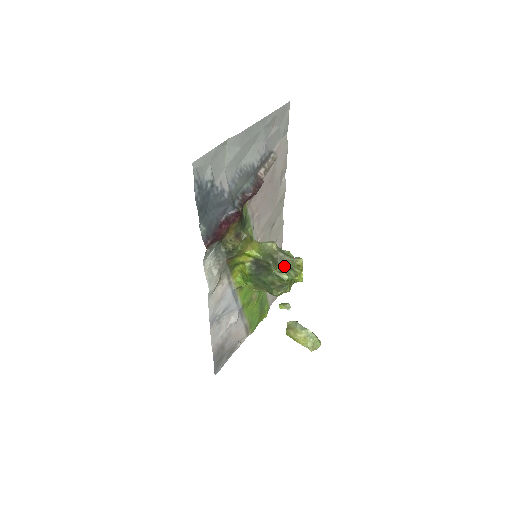
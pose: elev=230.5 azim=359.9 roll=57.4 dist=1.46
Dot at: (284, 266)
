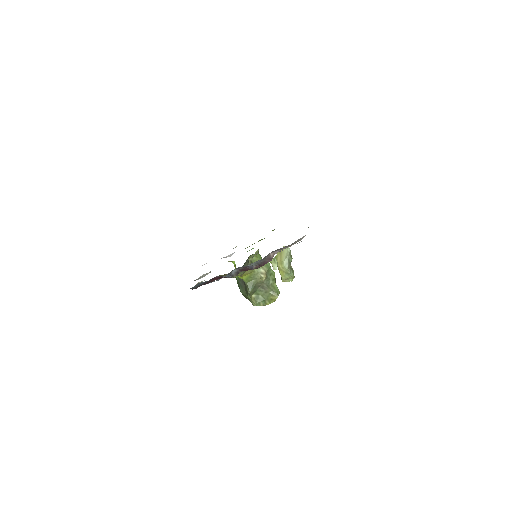
Dot at: (261, 293)
